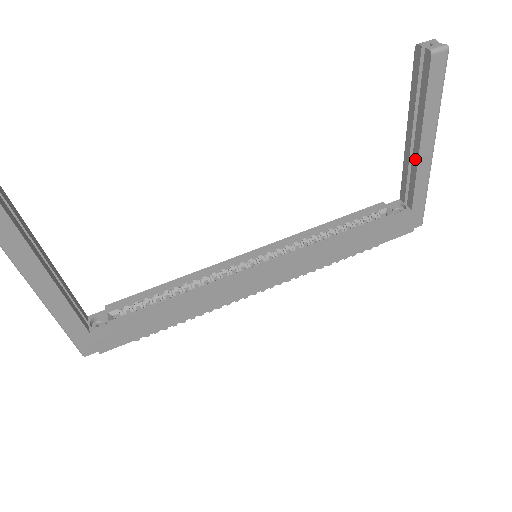
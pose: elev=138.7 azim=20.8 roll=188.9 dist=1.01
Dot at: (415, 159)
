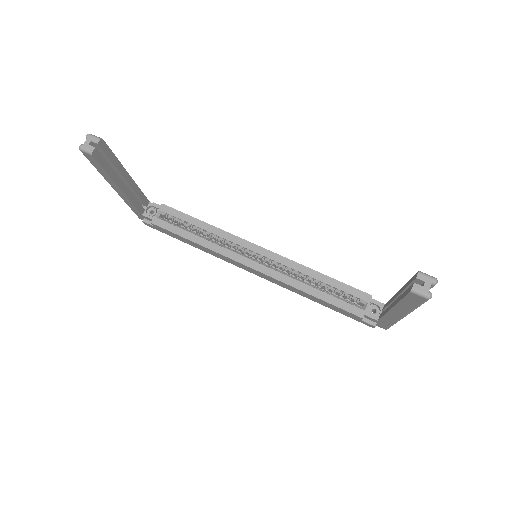
Dot at: occluded
